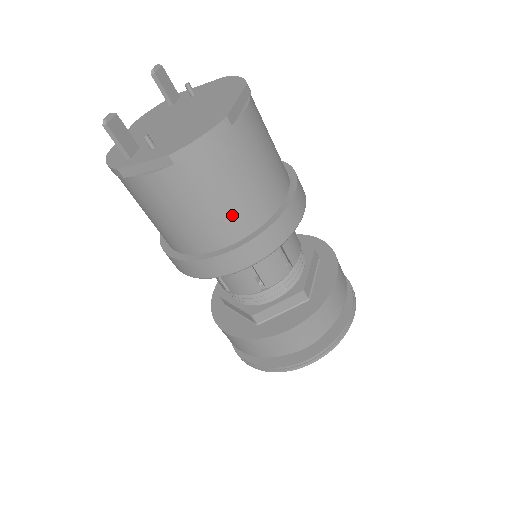
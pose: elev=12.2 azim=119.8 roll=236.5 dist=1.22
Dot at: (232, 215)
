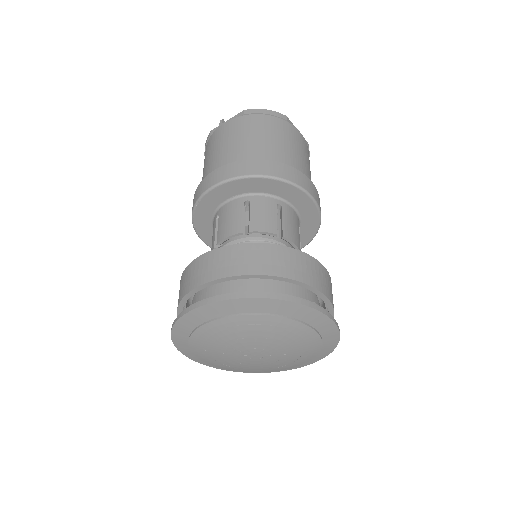
Dot at: (258, 149)
